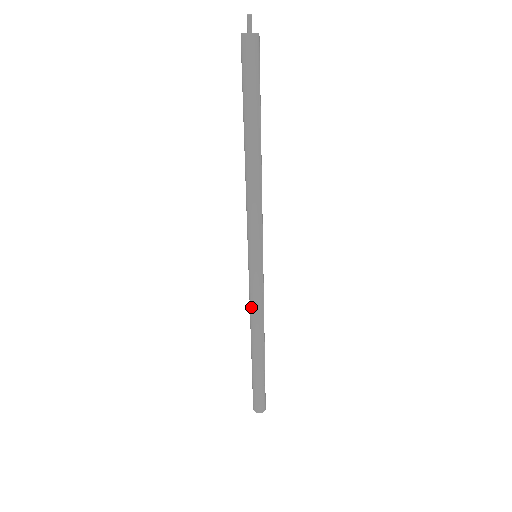
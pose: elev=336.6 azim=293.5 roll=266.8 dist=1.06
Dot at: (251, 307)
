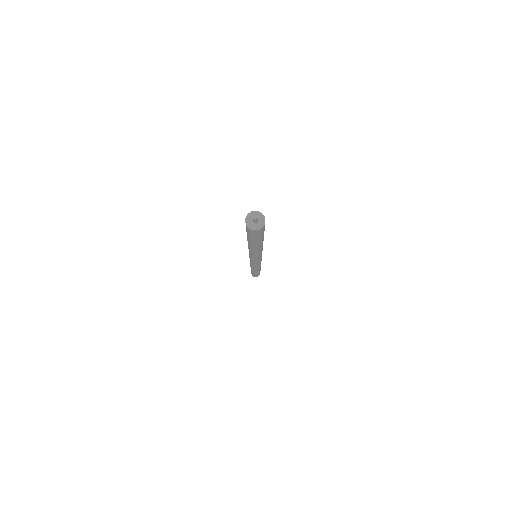
Dot at: (253, 267)
